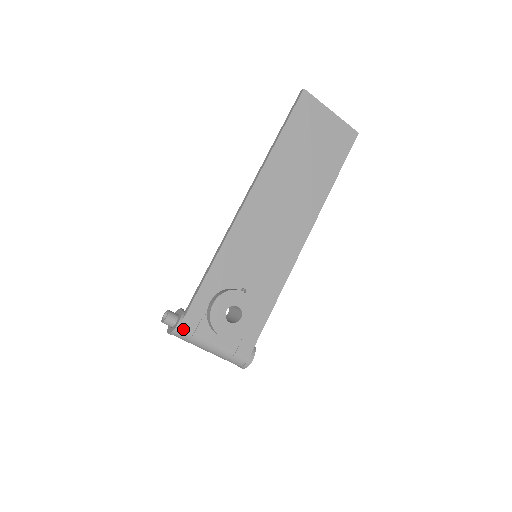
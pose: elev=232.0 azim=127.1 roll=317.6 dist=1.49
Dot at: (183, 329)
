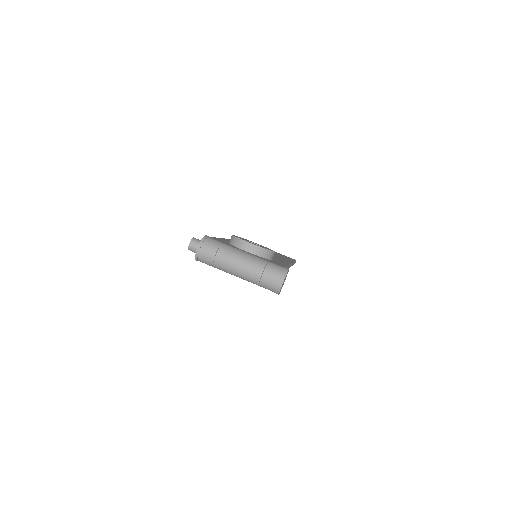
Dot at: (212, 239)
